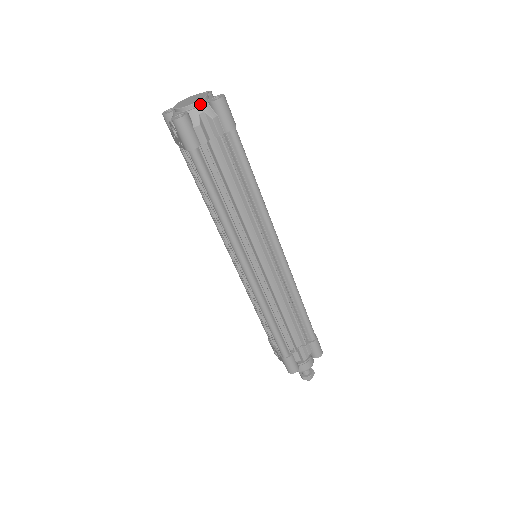
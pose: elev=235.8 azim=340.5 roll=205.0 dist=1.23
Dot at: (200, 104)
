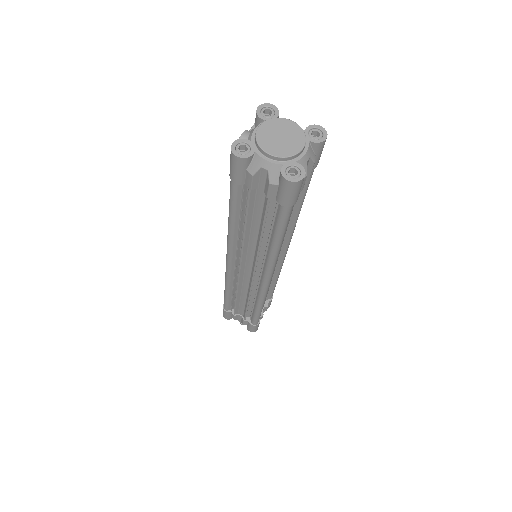
Dot at: (274, 159)
